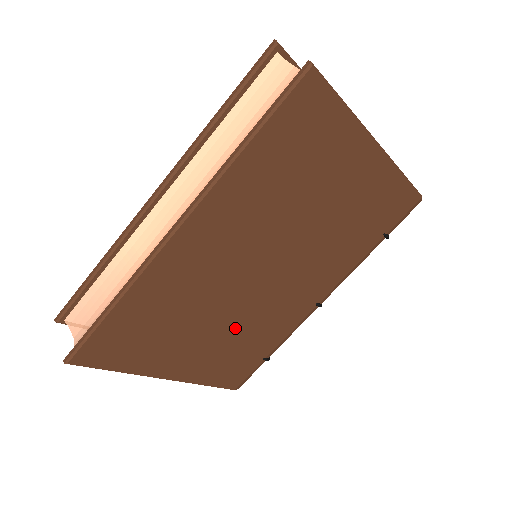
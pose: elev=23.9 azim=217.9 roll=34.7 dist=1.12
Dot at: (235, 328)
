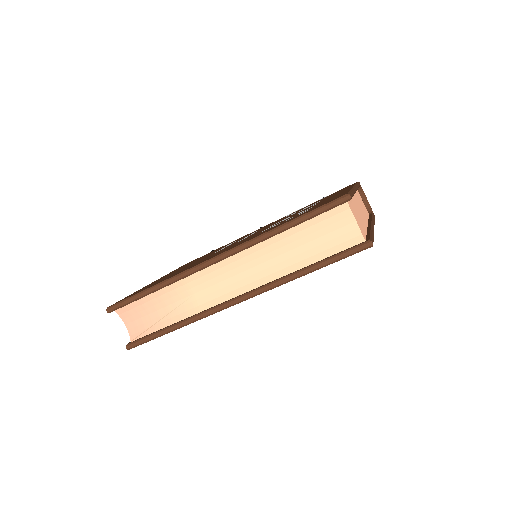
Dot at: occluded
